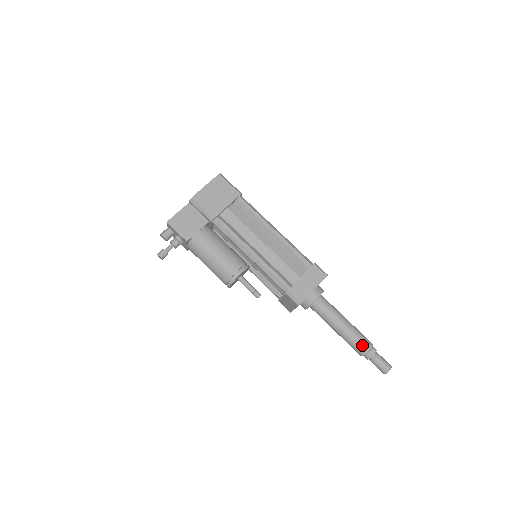
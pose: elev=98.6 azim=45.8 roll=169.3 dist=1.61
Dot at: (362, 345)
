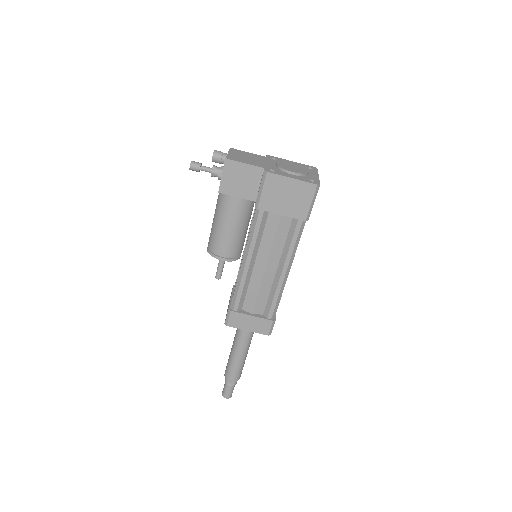
Dot at: (231, 375)
